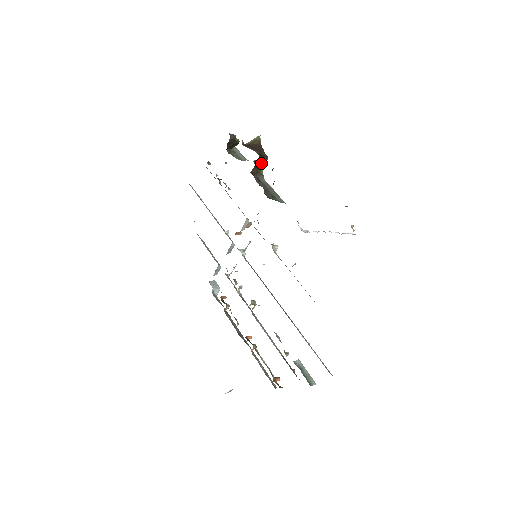
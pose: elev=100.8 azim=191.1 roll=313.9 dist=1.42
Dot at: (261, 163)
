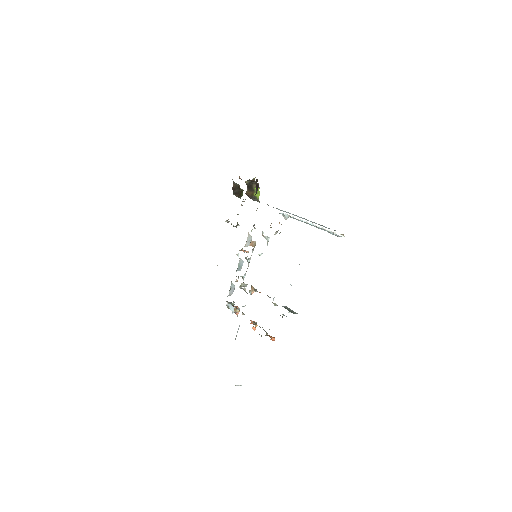
Dot at: (253, 187)
